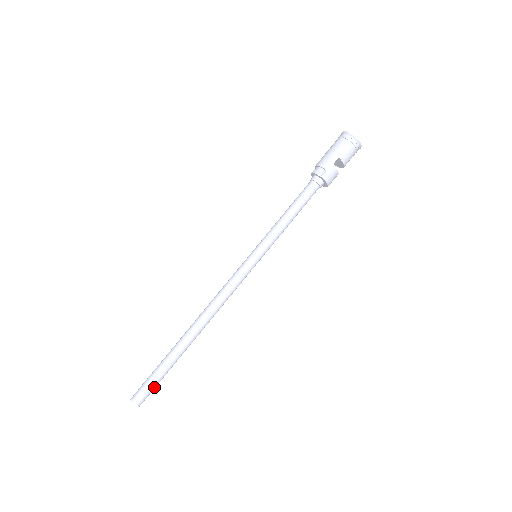
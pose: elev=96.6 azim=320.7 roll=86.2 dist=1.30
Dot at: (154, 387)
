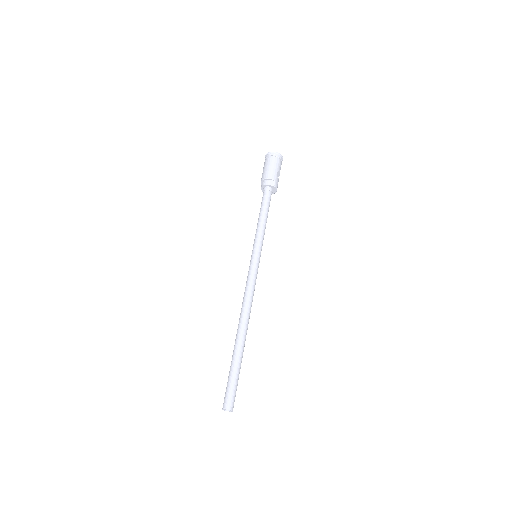
Dot at: (236, 389)
